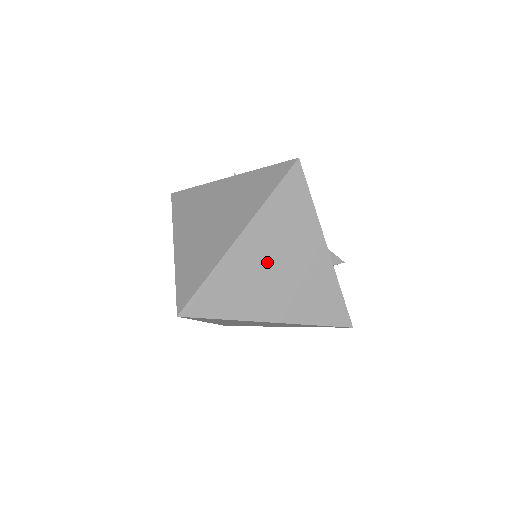
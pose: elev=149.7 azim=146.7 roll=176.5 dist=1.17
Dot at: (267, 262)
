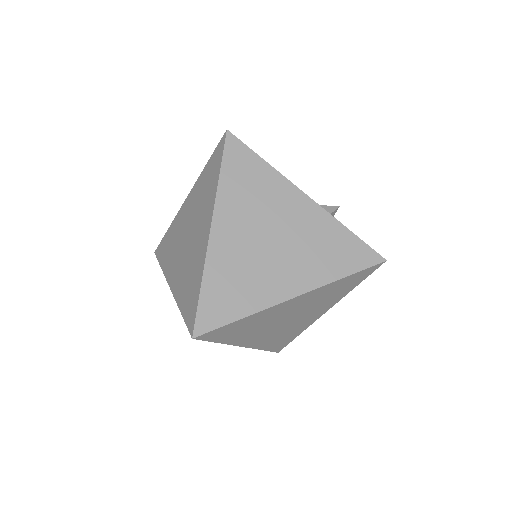
Dot at: (254, 239)
